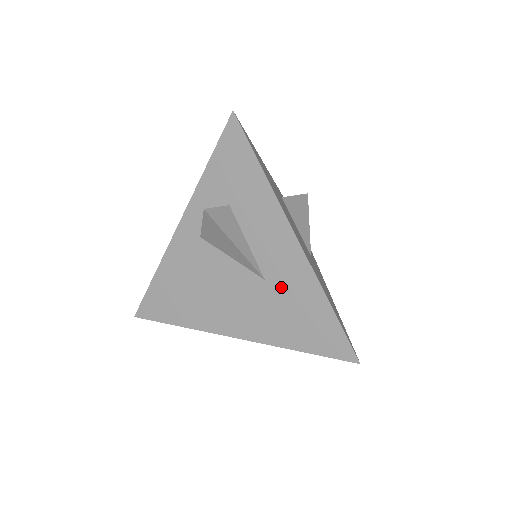
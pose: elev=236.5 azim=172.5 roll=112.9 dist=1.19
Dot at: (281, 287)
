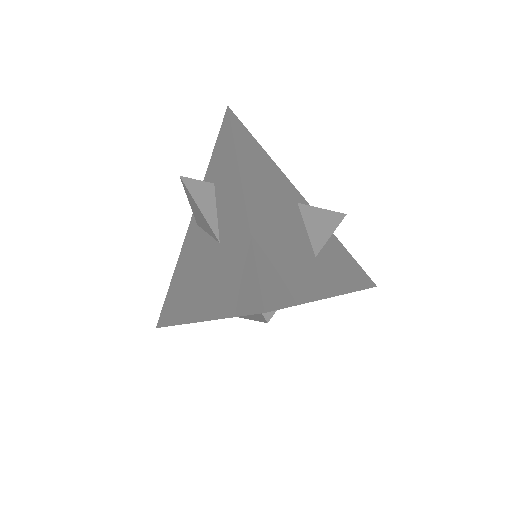
Dot at: (227, 244)
